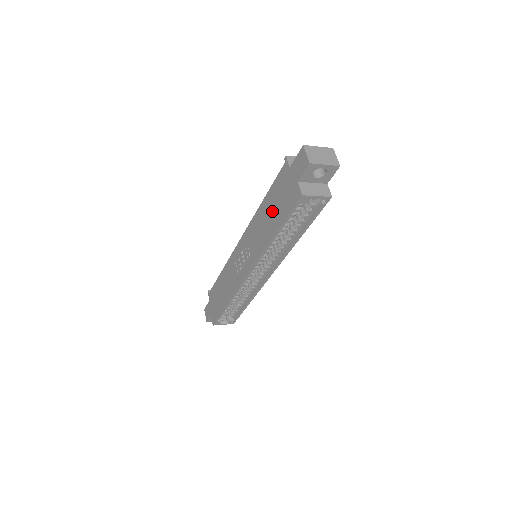
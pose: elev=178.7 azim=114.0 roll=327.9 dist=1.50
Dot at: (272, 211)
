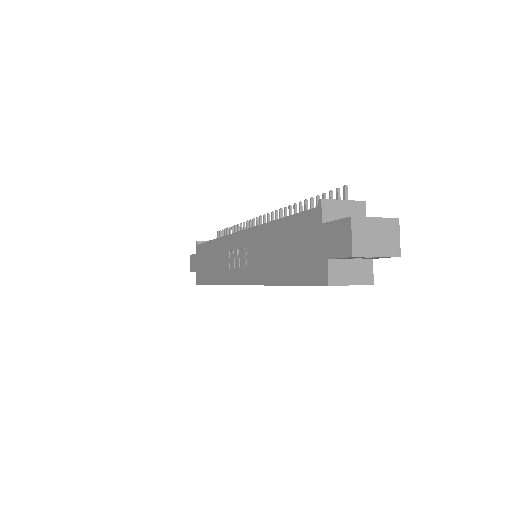
Dot at: (284, 251)
